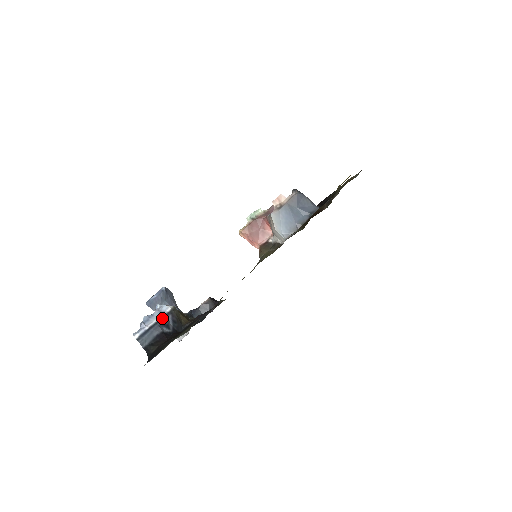
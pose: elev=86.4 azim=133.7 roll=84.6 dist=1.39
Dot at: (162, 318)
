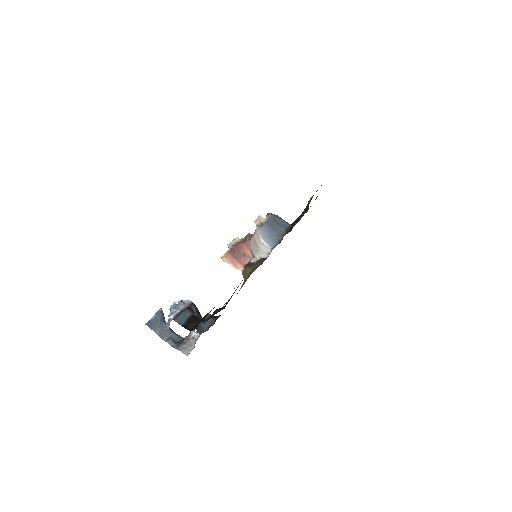
Dot at: (188, 306)
